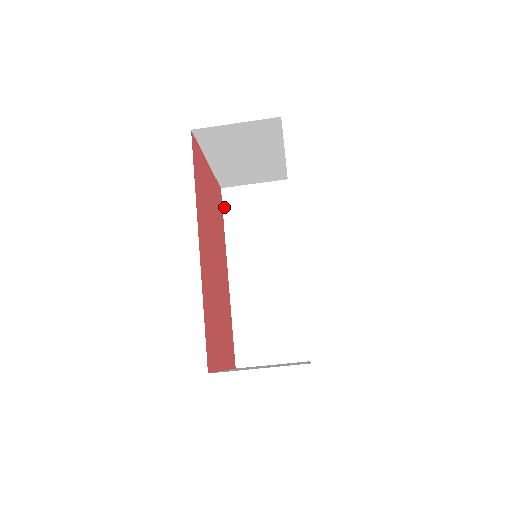
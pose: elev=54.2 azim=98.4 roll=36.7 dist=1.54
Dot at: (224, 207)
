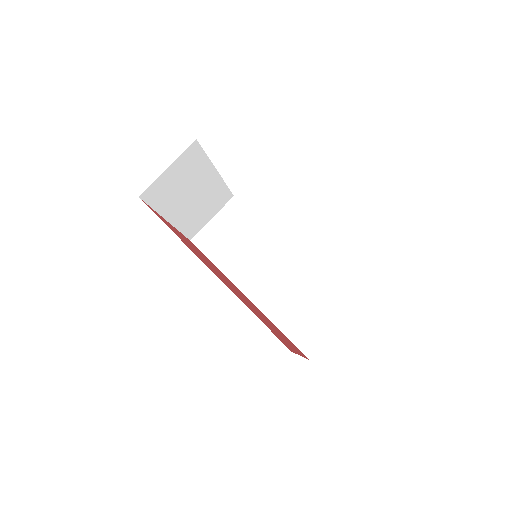
Dot at: (203, 252)
